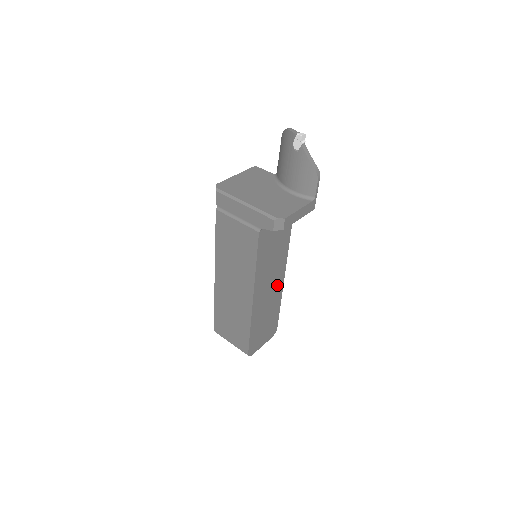
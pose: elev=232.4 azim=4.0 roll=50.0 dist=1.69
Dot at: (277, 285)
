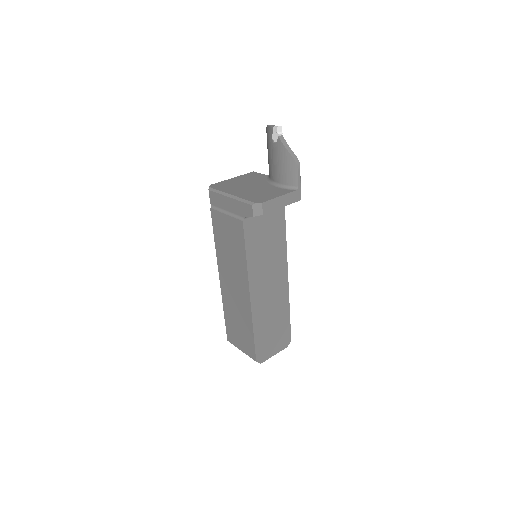
Dot at: (280, 286)
